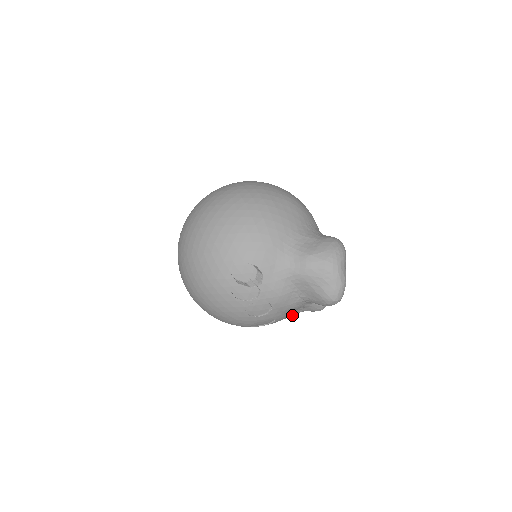
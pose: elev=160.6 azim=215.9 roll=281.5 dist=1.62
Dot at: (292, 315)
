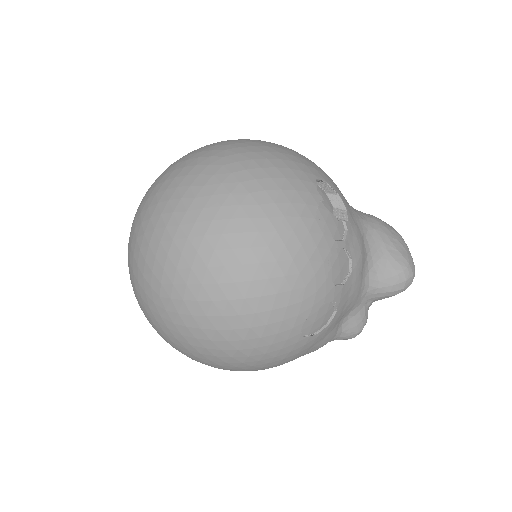
Dot at: (331, 334)
